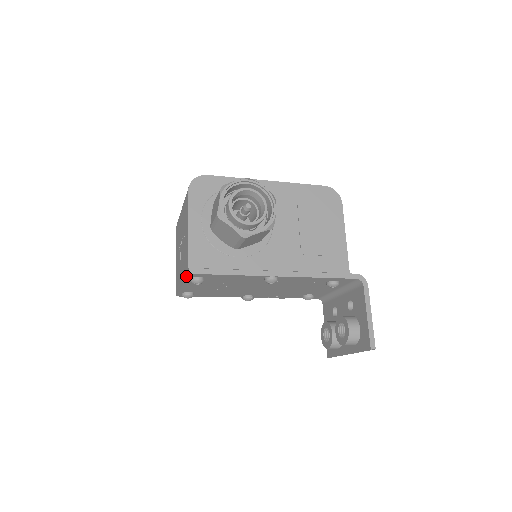
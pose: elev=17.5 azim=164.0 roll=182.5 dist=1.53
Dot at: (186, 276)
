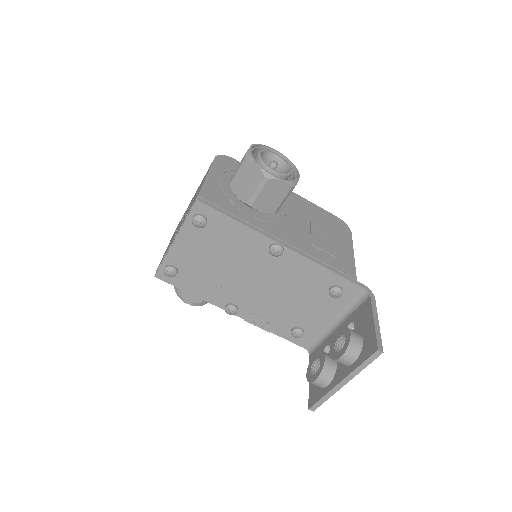
Dot at: (190, 211)
